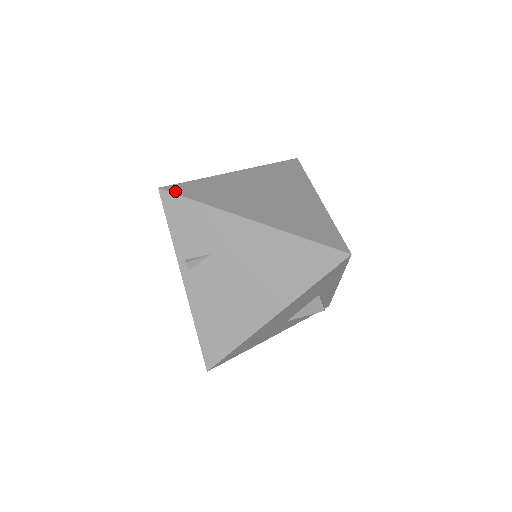
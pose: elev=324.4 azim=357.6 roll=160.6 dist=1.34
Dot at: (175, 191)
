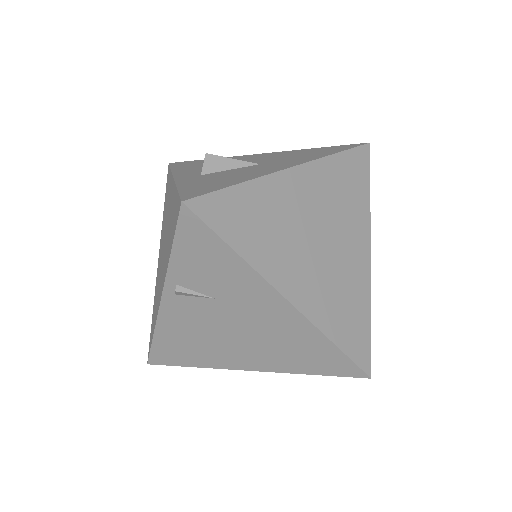
Dot at: (205, 215)
